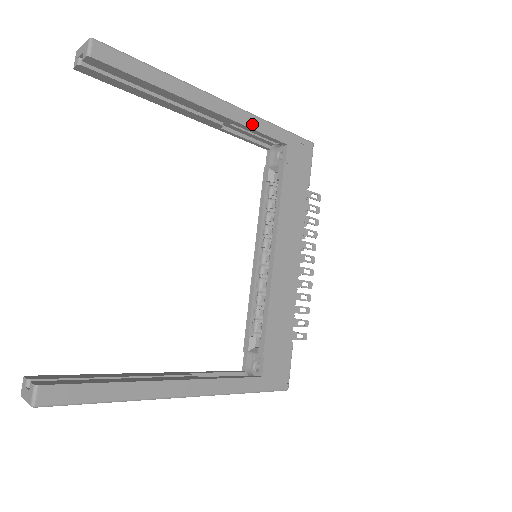
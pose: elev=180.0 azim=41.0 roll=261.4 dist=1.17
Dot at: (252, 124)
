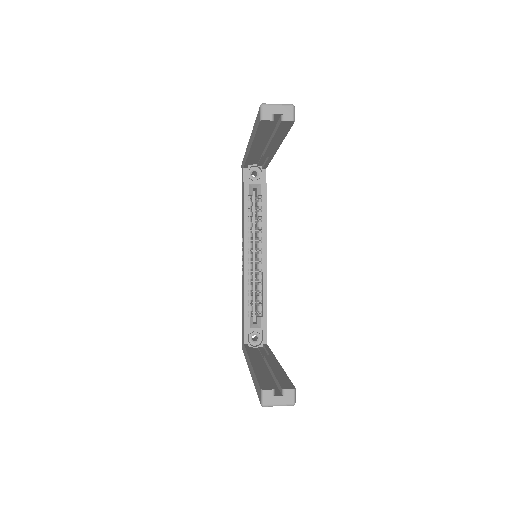
Dot at: occluded
